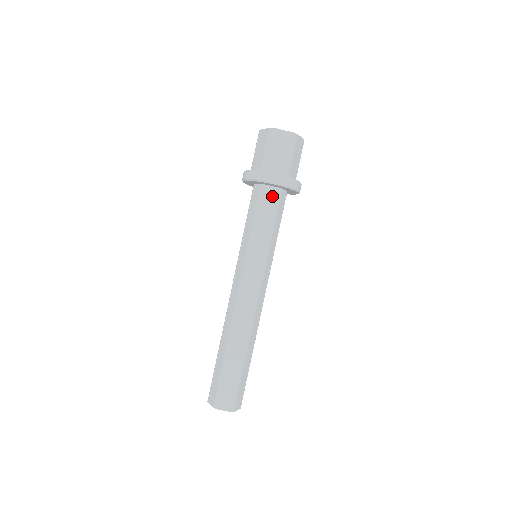
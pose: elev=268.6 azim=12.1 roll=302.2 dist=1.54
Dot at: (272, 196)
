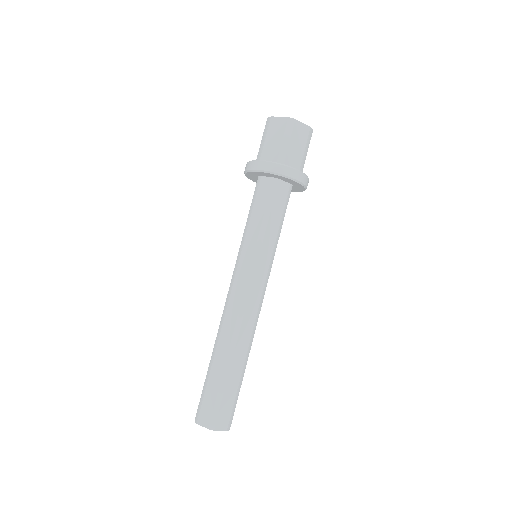
Dot at: (267, 187)
